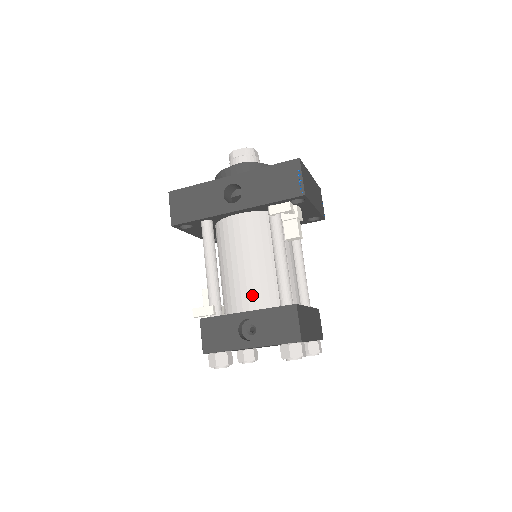
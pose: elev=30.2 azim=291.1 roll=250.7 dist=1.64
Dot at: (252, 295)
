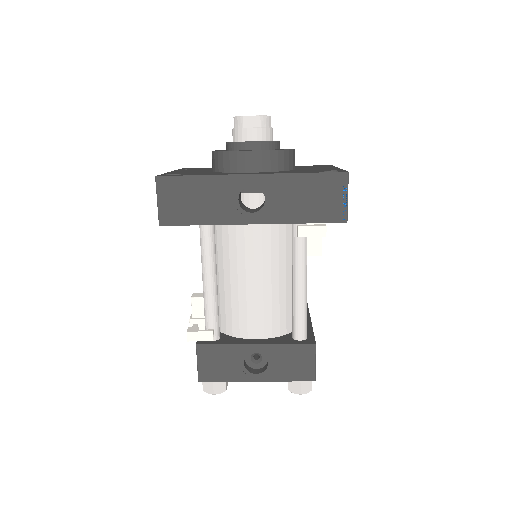
Dot at: (261, 322)
